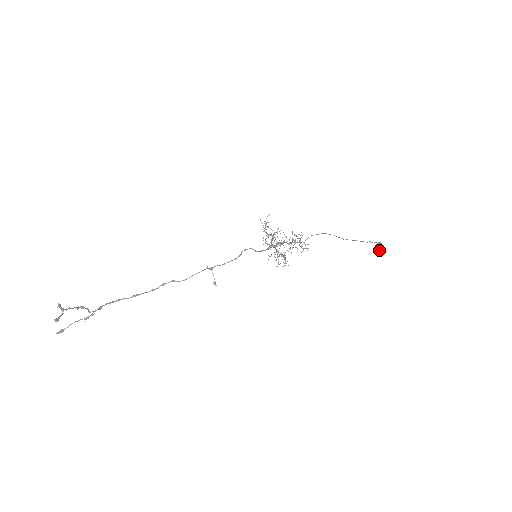
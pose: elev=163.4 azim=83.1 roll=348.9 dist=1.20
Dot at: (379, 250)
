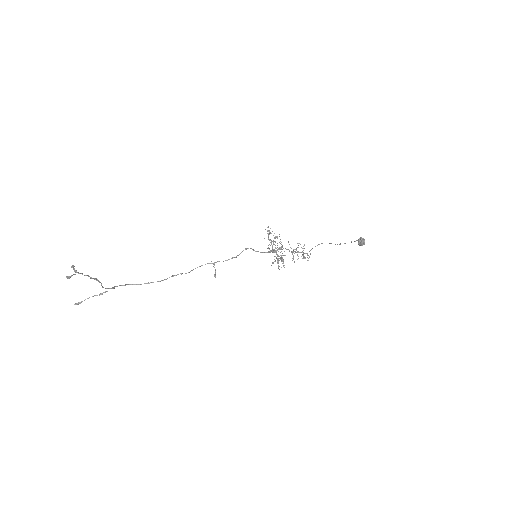
Dot at: (360, 244)
